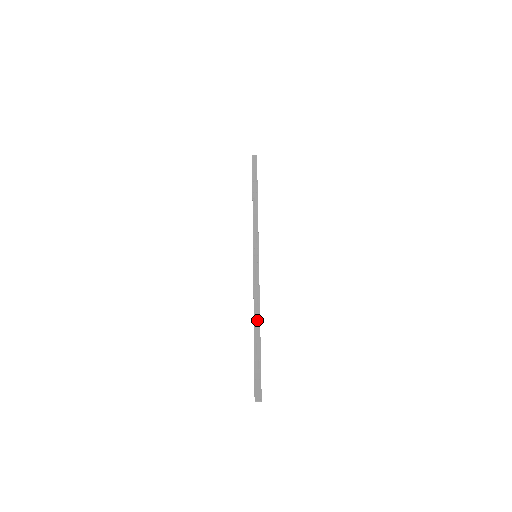
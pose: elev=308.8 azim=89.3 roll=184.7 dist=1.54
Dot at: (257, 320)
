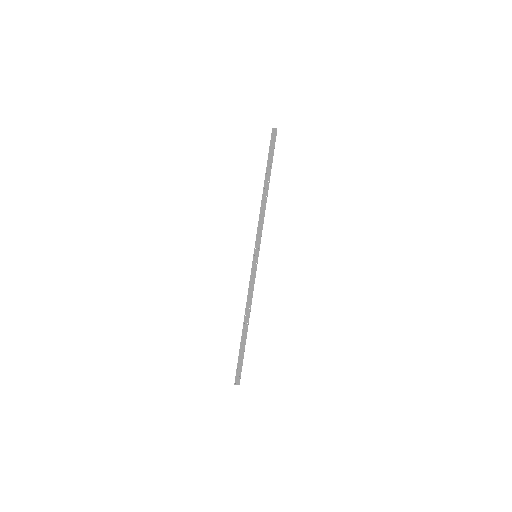
Dot at: (247, 319)
